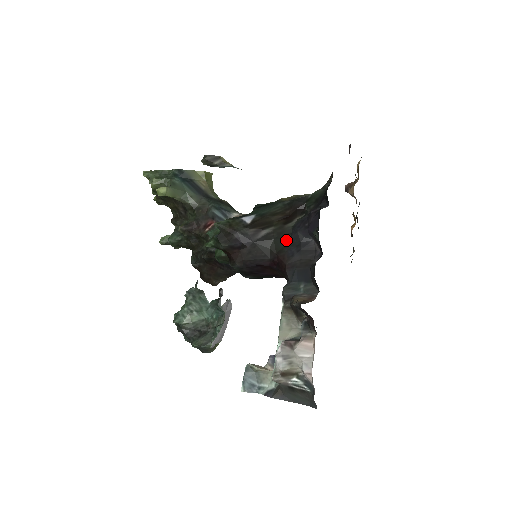
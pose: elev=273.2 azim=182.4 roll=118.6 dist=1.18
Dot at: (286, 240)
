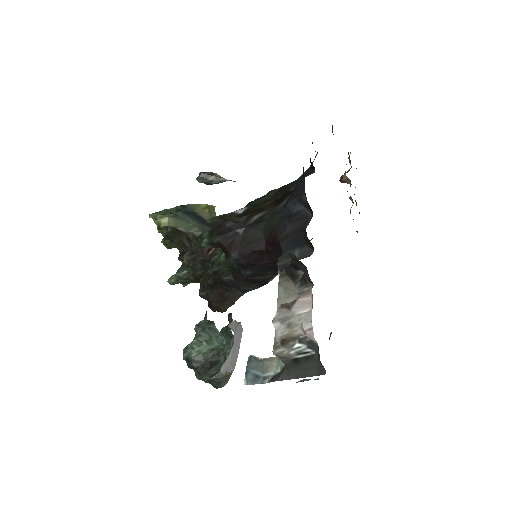
Dot at: (278, 217)
